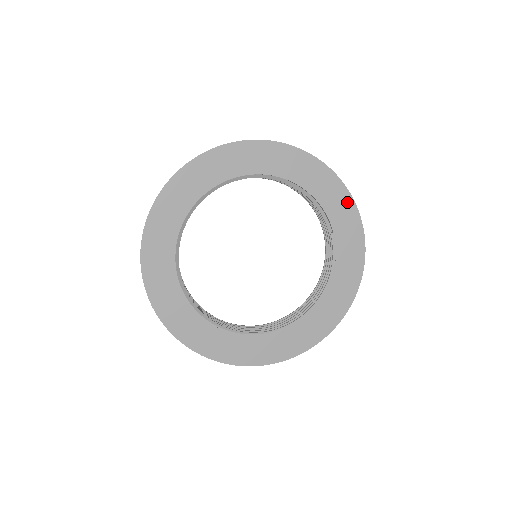
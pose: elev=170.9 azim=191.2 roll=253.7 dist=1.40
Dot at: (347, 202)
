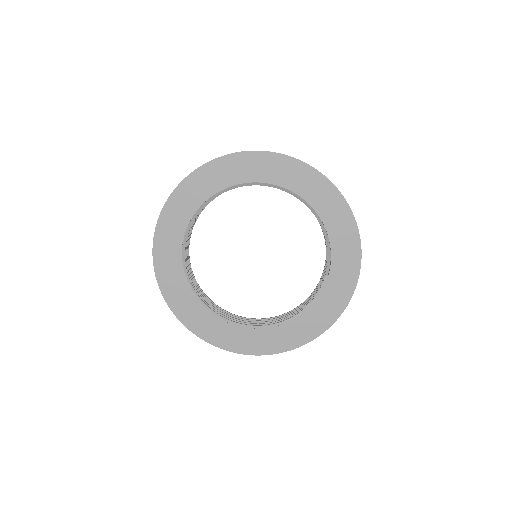
Dot at: (354, 259)
